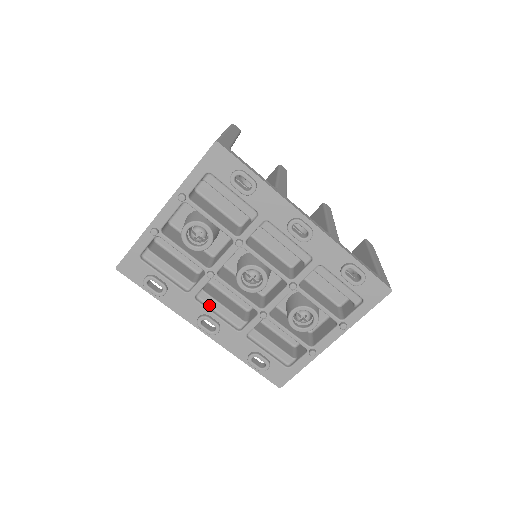
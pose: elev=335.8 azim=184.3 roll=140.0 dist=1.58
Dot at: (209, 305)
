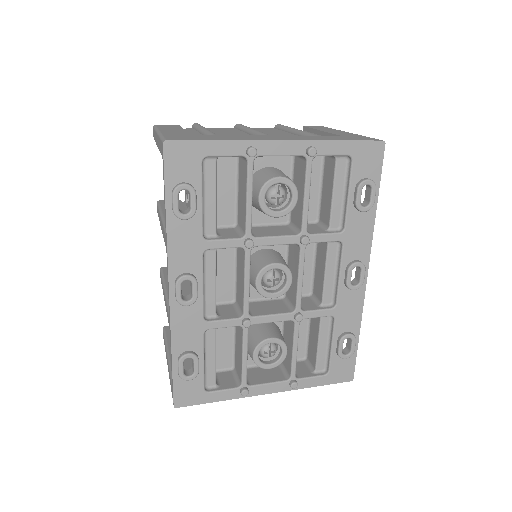
Dot at: (205, 269)
